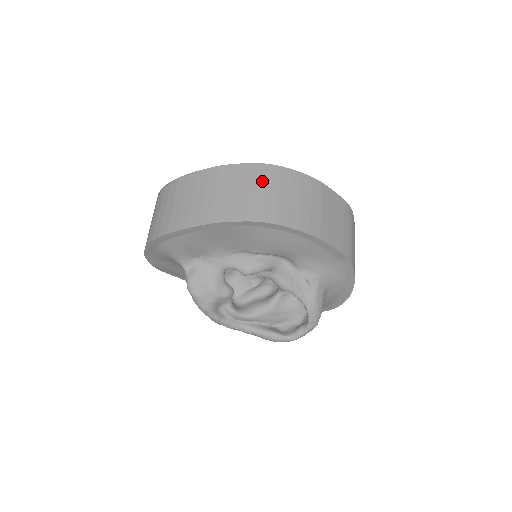
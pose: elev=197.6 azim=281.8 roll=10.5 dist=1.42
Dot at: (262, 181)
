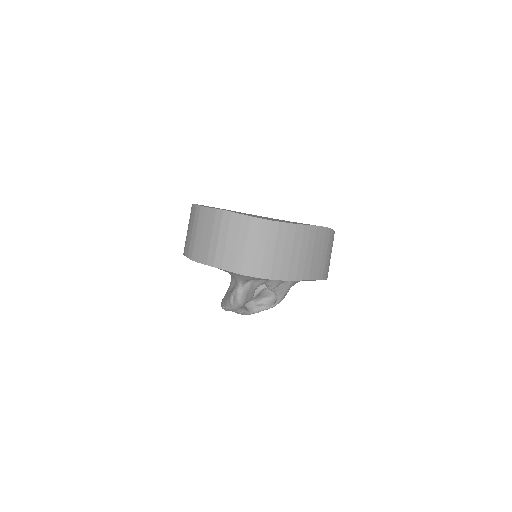
Dot at: (327, 244)
